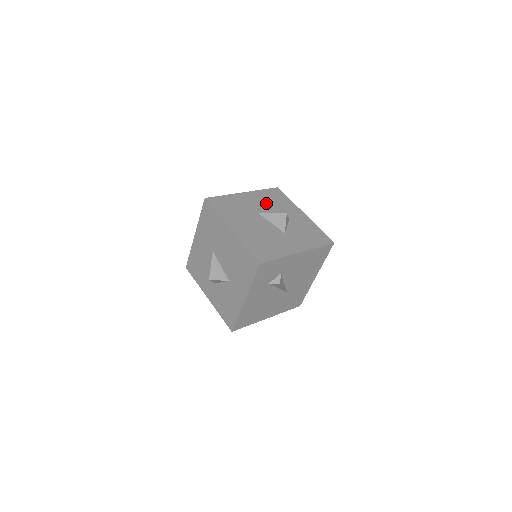
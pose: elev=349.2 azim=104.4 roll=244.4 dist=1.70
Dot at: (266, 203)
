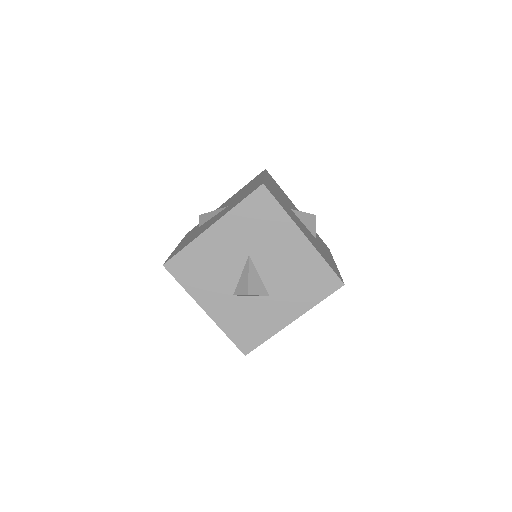
Dot at: (282, 194)
